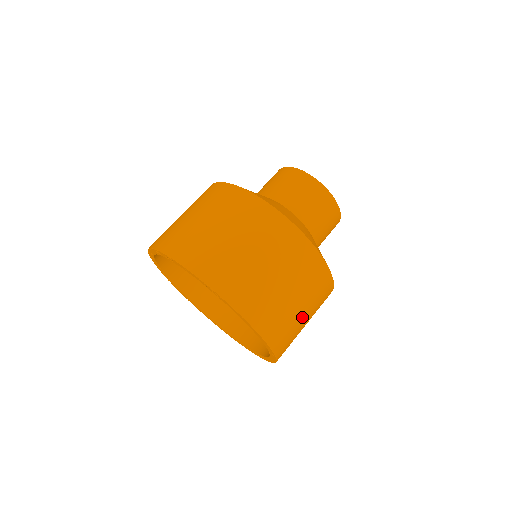
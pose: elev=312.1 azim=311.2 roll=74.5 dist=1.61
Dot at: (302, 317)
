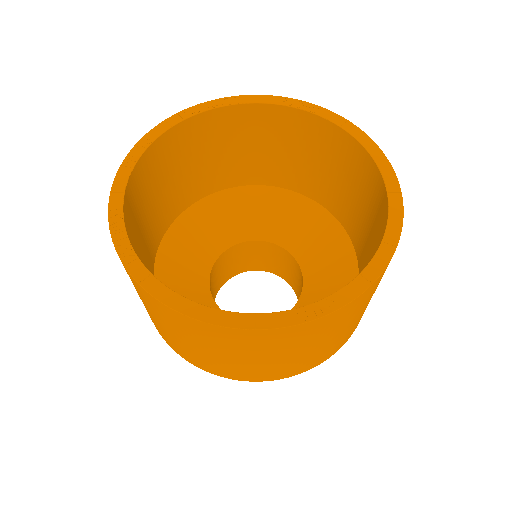
Dot at: occluded
